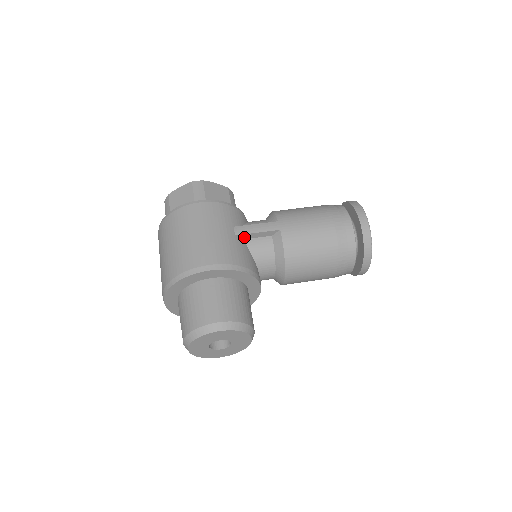
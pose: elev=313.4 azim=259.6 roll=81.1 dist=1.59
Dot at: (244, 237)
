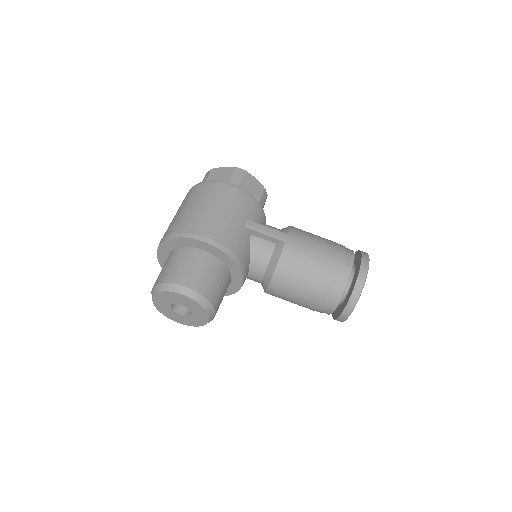
Dot at: (251, 232)
